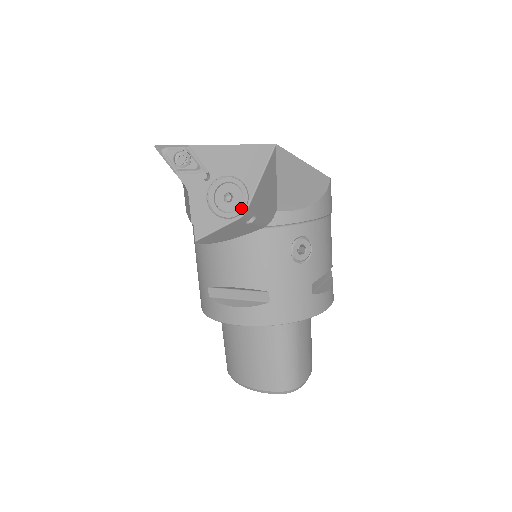
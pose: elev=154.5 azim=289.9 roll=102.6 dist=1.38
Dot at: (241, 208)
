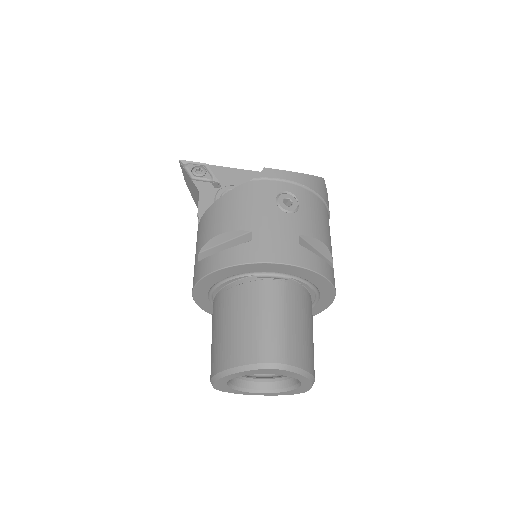
Dot at: occluded
